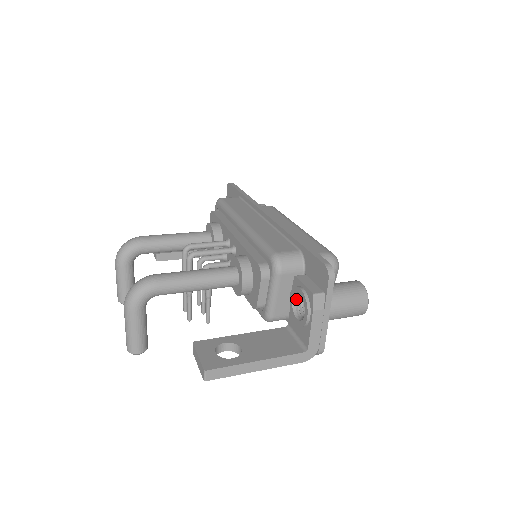
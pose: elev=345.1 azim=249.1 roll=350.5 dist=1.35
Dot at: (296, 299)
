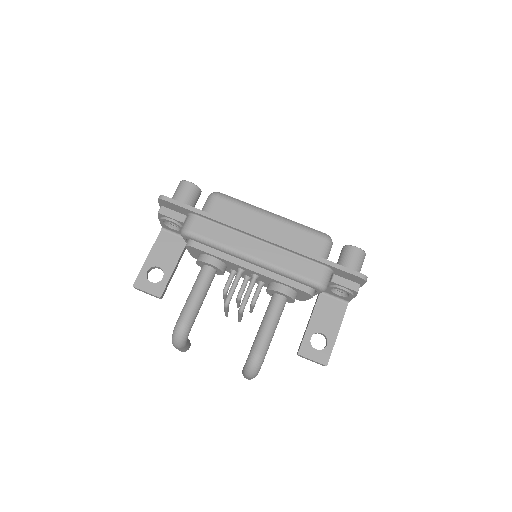
Dot at: (333, 288)
